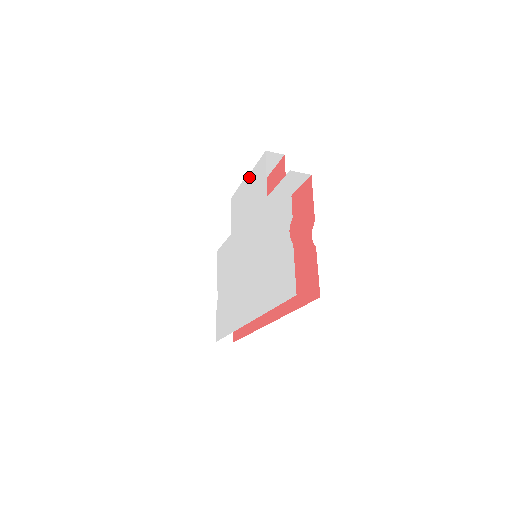
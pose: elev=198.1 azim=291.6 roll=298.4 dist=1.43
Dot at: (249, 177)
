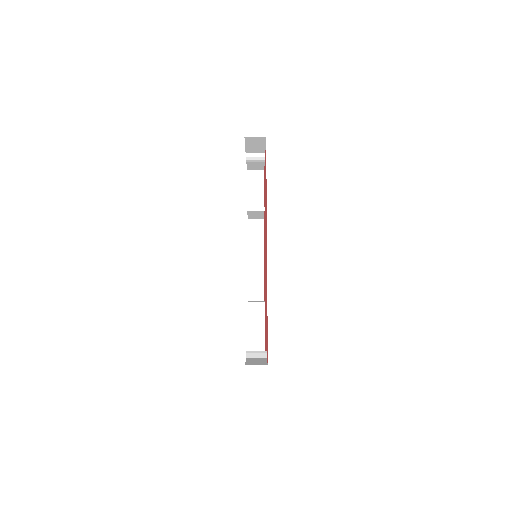
Dot at: (248, 253)
